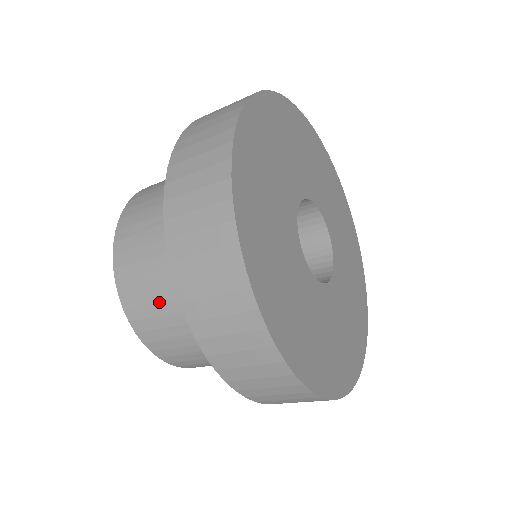
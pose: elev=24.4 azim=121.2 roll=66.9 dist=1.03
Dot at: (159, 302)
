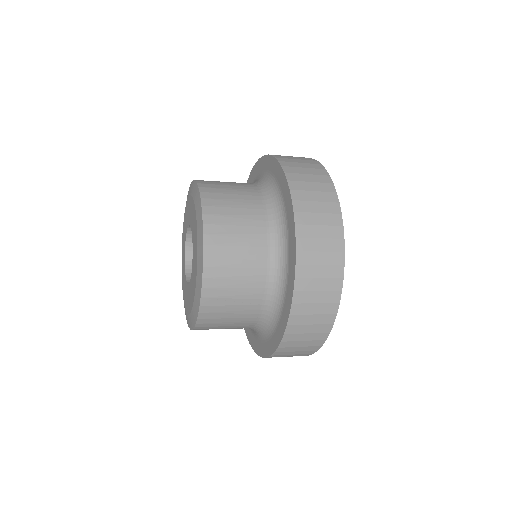
Dot at: (240, 246)
